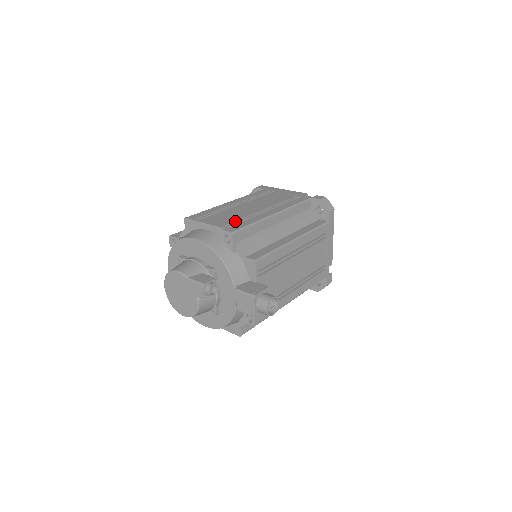
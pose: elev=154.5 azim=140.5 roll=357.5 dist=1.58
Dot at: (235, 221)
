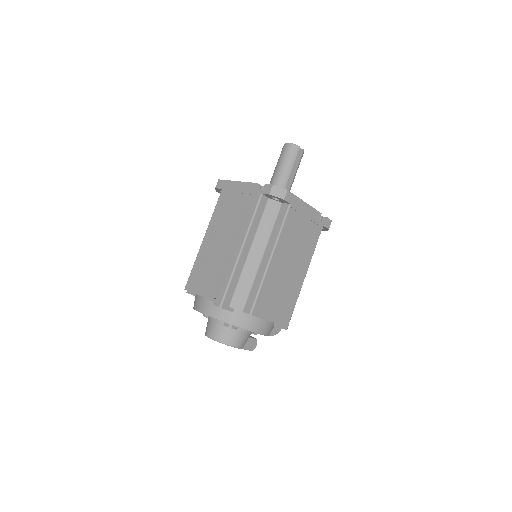
Dot at: (285, 307)
